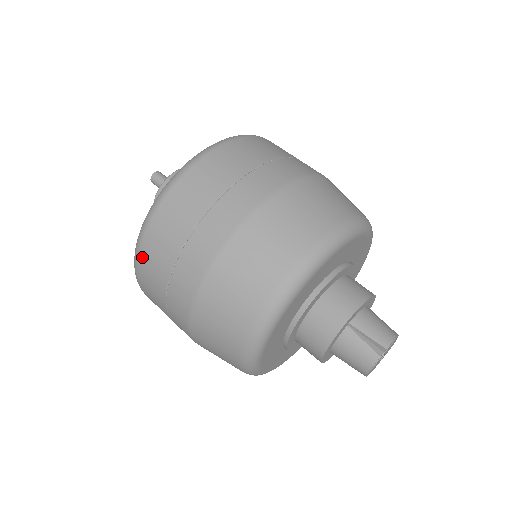
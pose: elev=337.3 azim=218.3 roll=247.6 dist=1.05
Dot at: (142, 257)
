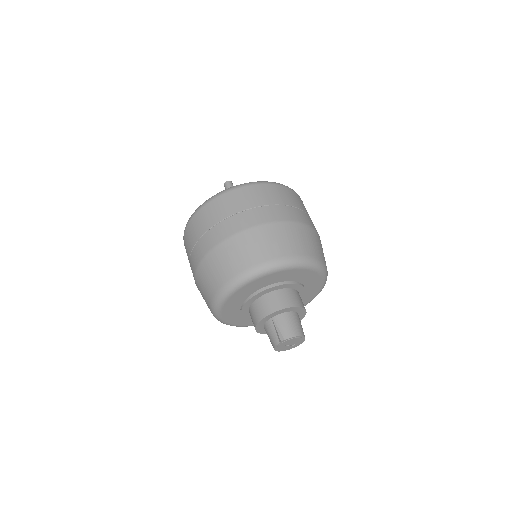
Dot at: (184, 239)
